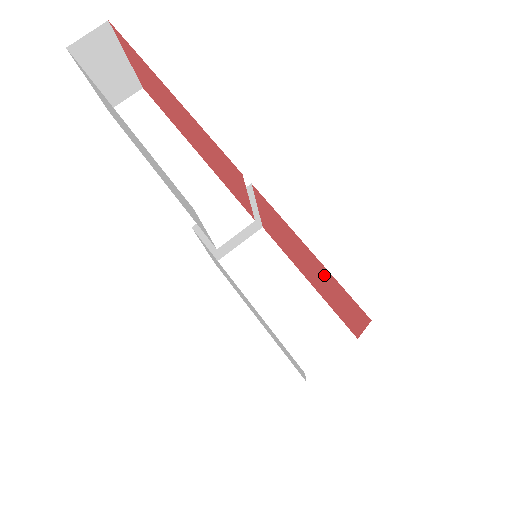
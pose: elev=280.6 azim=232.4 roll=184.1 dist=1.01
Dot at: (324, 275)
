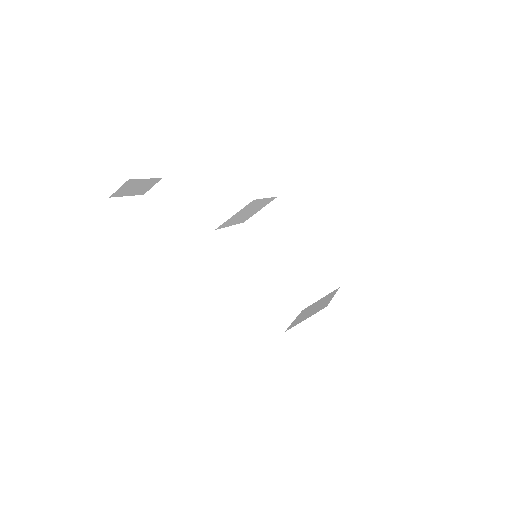
Dot at: occluded
